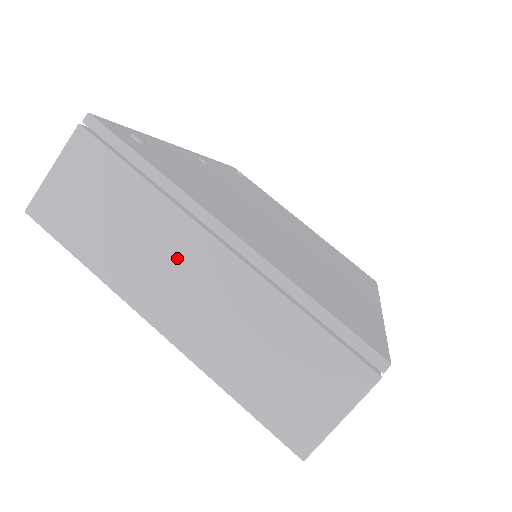
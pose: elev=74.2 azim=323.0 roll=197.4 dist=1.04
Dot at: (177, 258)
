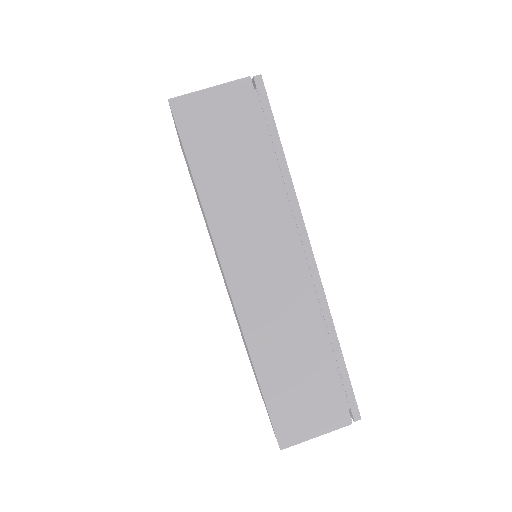
Dot at: occluded
